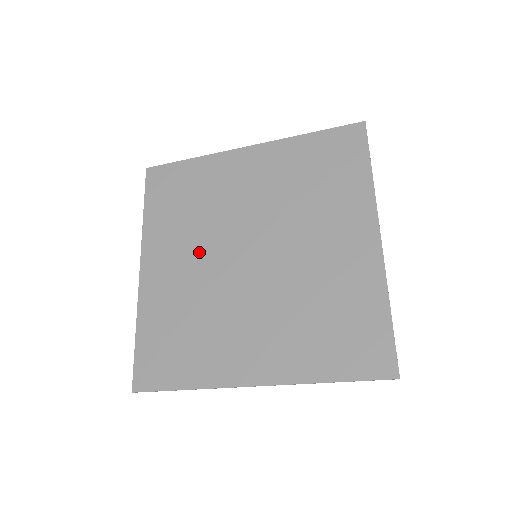
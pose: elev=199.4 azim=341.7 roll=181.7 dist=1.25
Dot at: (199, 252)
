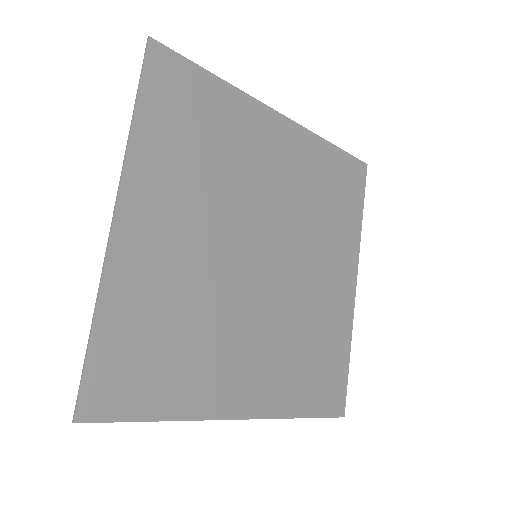
Dot at: (208, 226)
